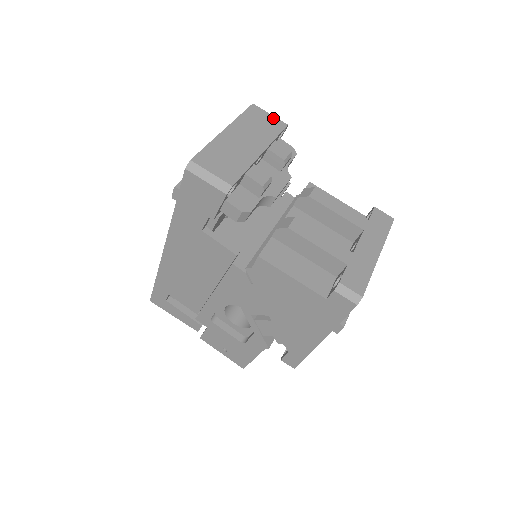
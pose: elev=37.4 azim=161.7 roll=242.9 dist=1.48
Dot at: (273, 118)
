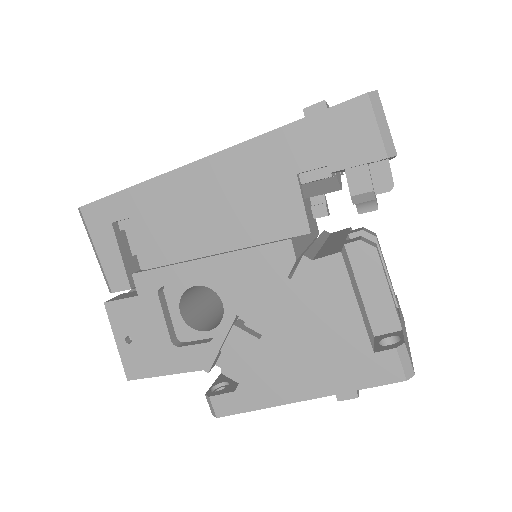
Dot at: occluded
